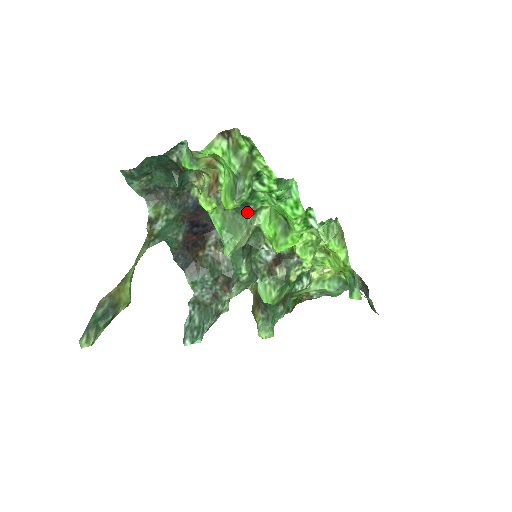
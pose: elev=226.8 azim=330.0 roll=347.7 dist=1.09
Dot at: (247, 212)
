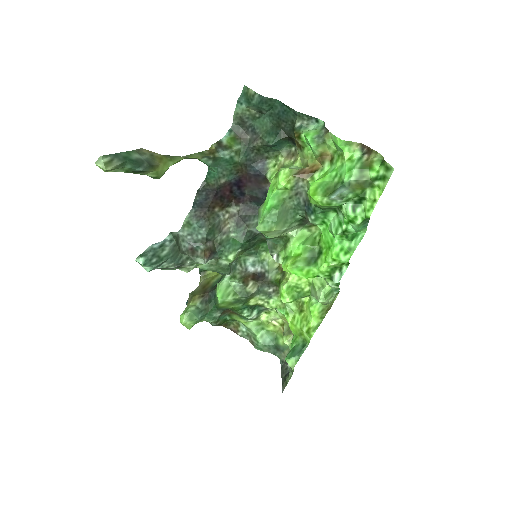
Dot at: (299, 218)
